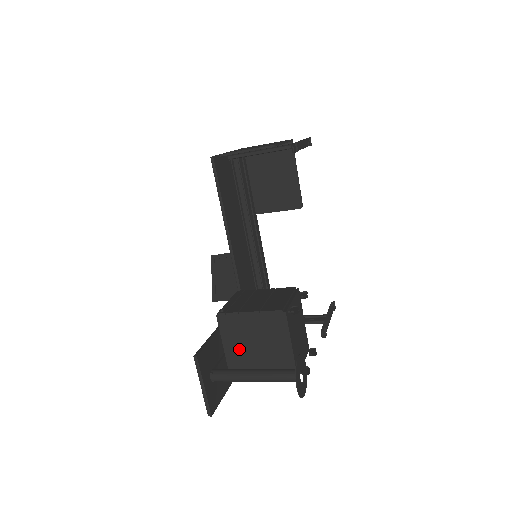
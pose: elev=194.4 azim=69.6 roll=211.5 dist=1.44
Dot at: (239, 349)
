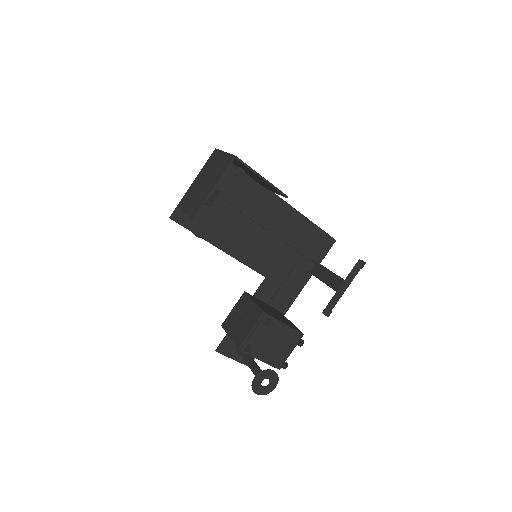
Dot at: occluded
